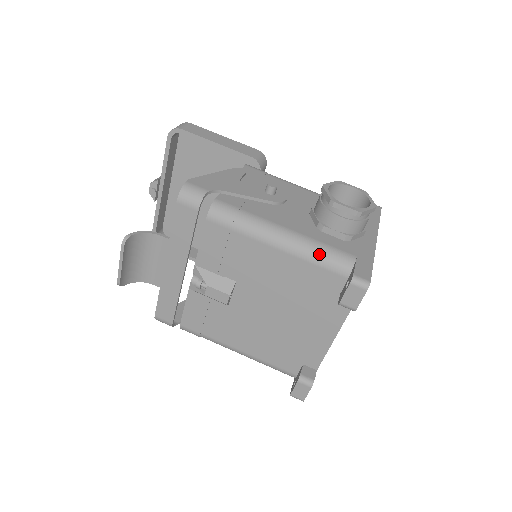
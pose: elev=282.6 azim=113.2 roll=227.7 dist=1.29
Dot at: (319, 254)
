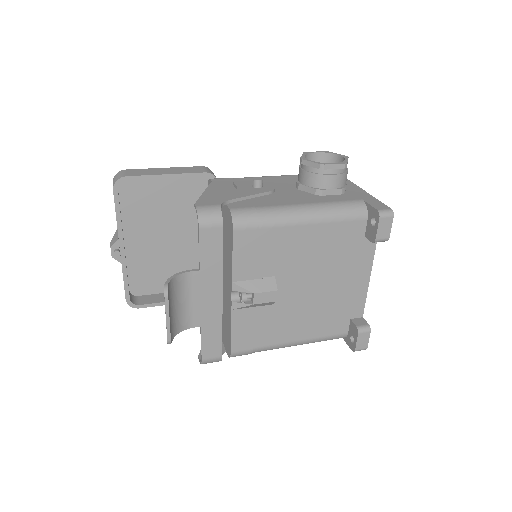
Dot at: (338, 211)
